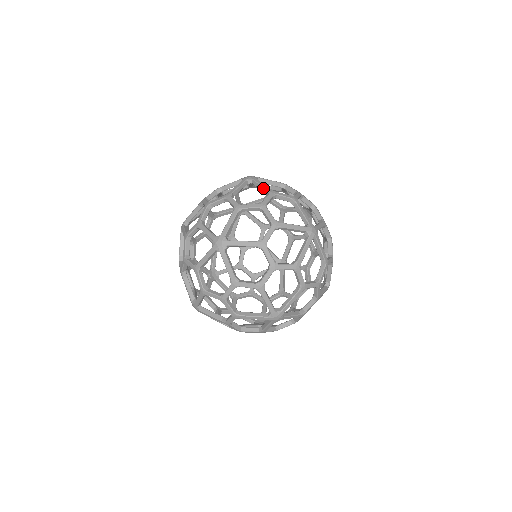
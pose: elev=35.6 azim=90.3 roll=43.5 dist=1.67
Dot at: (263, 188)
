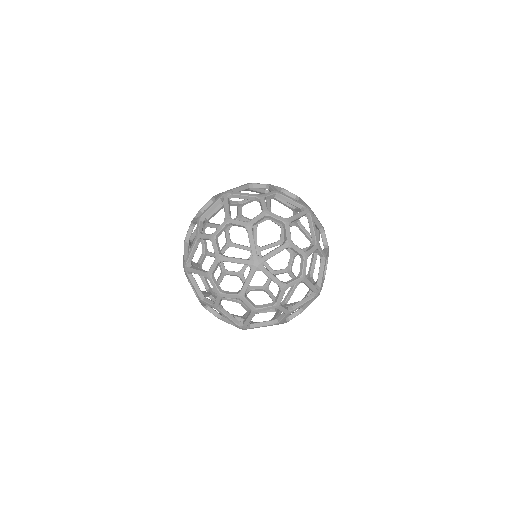
Dot at: occluded
